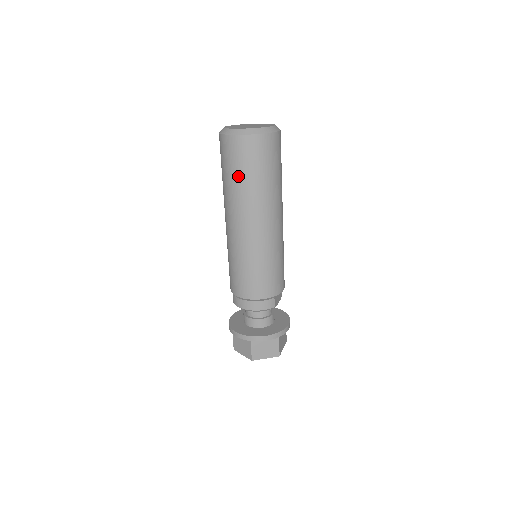
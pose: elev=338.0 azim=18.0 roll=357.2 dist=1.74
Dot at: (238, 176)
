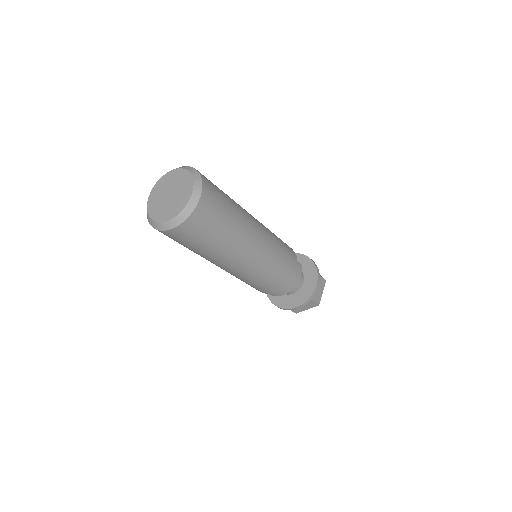
Dot at: (215, 238)
